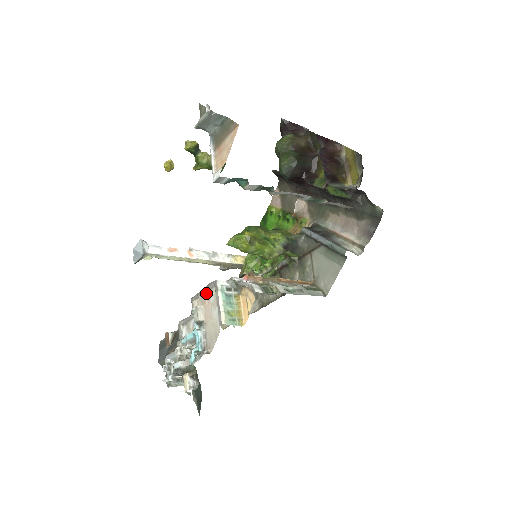
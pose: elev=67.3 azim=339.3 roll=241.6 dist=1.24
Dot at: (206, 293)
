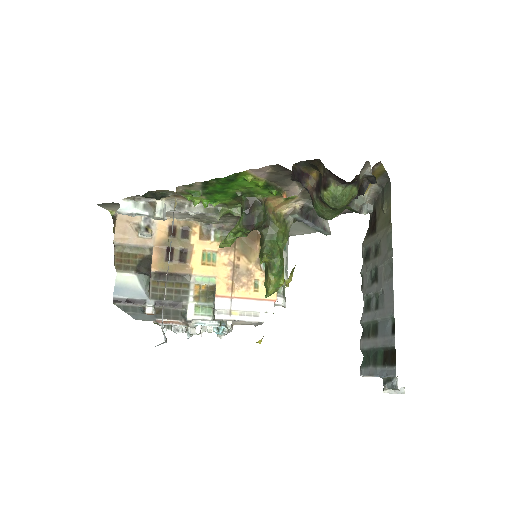
Dot at: occluded
